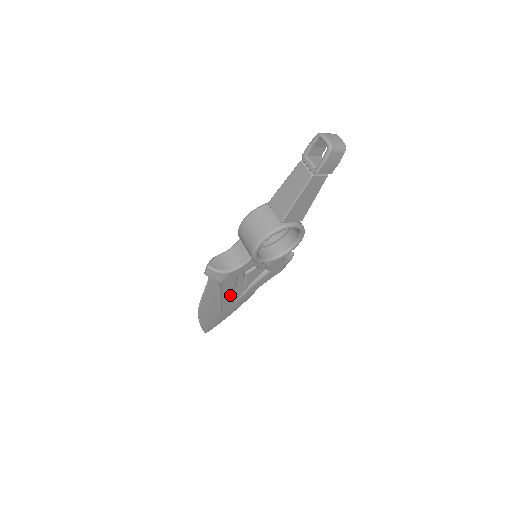
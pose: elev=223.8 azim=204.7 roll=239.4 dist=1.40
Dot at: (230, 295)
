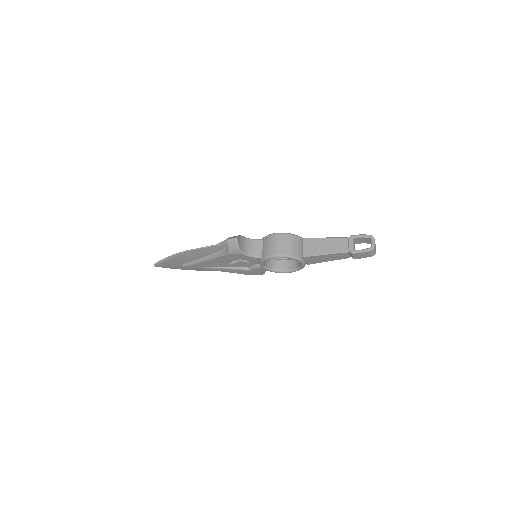
Dot at: (213, 262)
